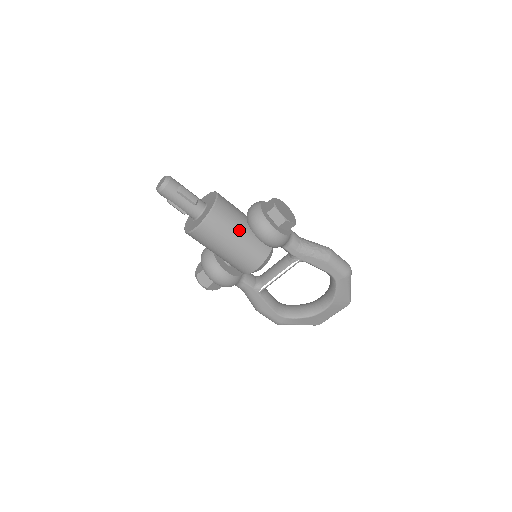
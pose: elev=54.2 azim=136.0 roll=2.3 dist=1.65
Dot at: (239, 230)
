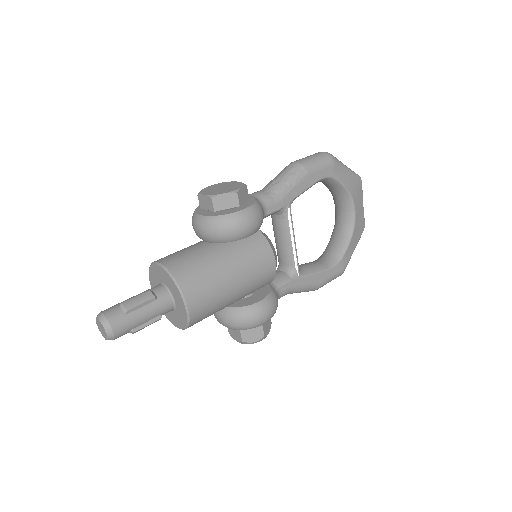
Dot at: (218, 258)
